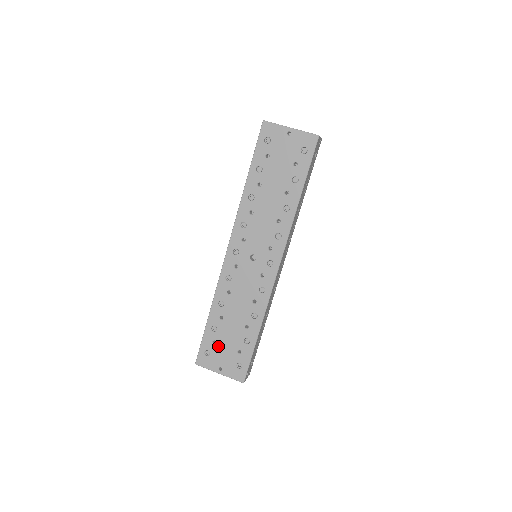
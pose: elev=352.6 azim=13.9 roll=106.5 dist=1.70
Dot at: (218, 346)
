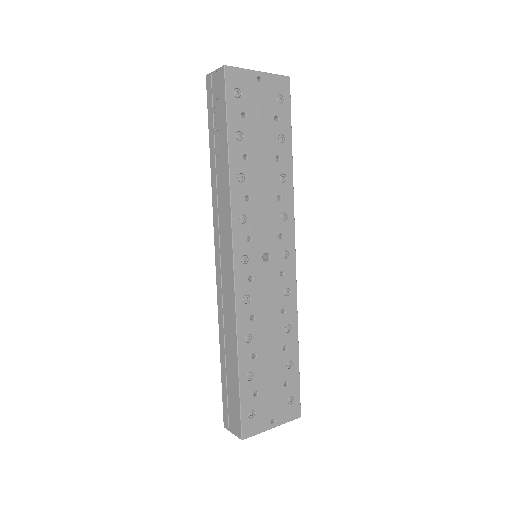
Dot at: (261, 395)
